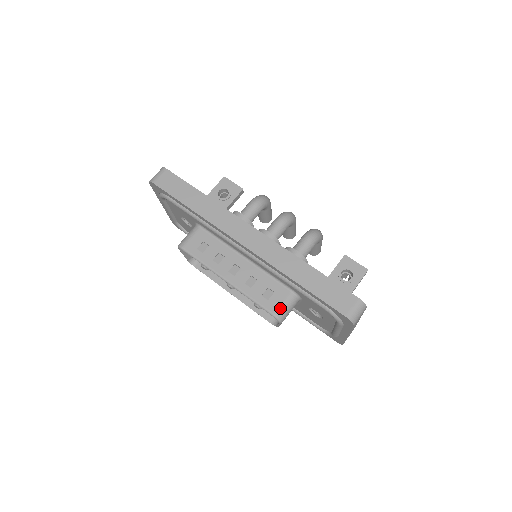
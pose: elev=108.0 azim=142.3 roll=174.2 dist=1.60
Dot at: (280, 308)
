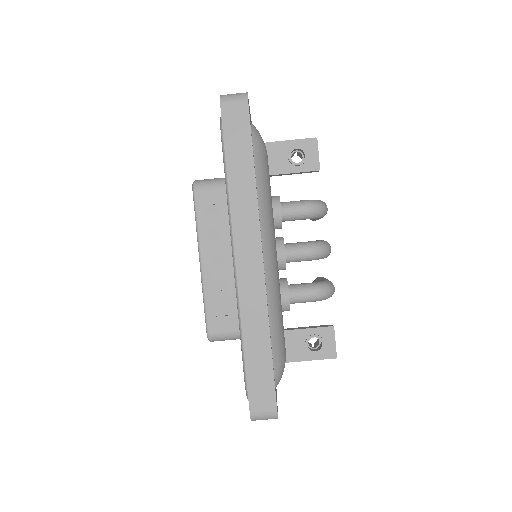
Dot at: (219, 333)
